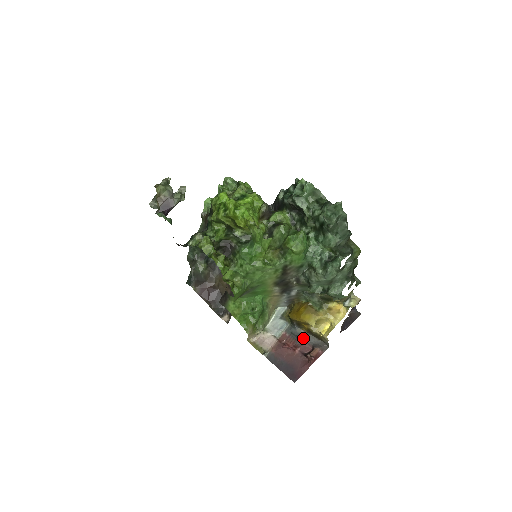
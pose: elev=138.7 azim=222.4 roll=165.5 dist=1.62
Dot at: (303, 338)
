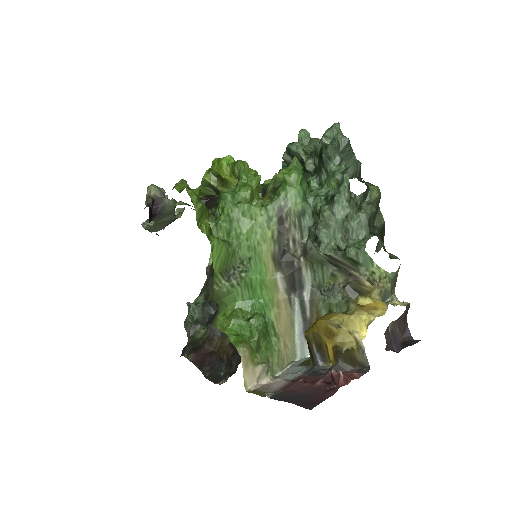
Dot at: (329, 368)
